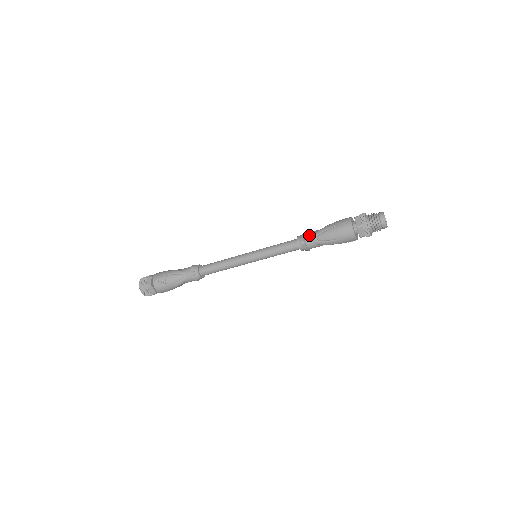
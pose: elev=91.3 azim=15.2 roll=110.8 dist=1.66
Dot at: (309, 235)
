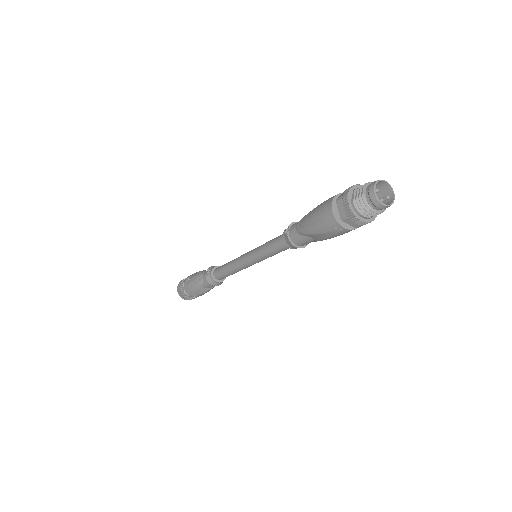
Dot at: (297, 222)
